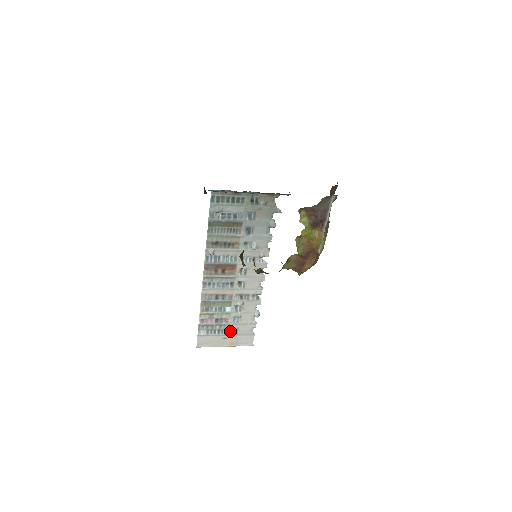
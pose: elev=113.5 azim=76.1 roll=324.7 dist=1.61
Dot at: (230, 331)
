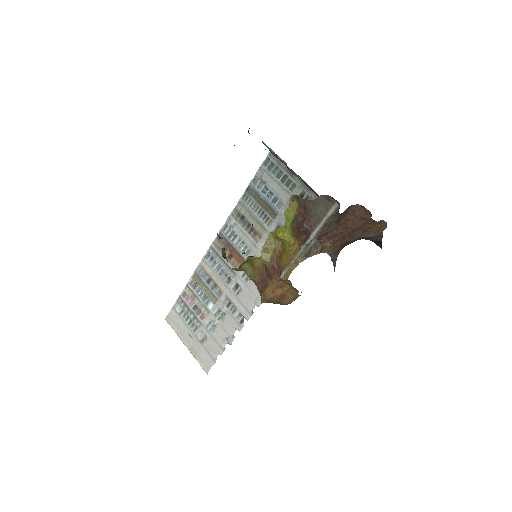
Dot at: (199, 333)
